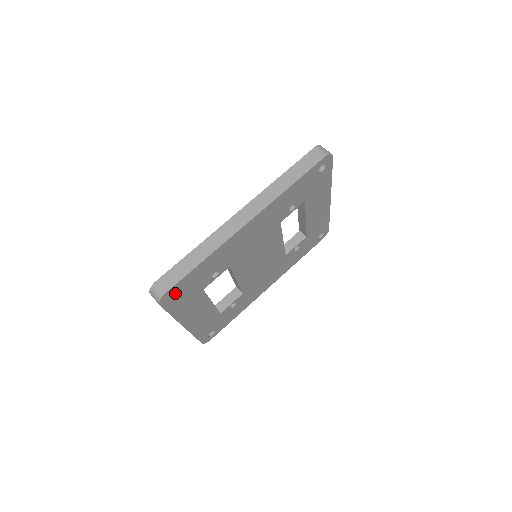
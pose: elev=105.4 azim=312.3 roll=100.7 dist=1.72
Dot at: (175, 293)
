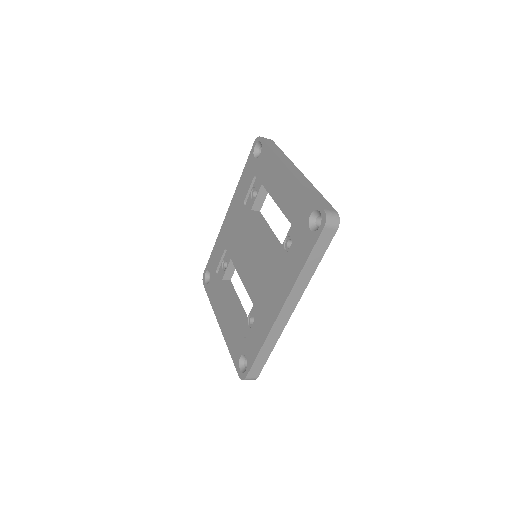
Dot at: occluded
